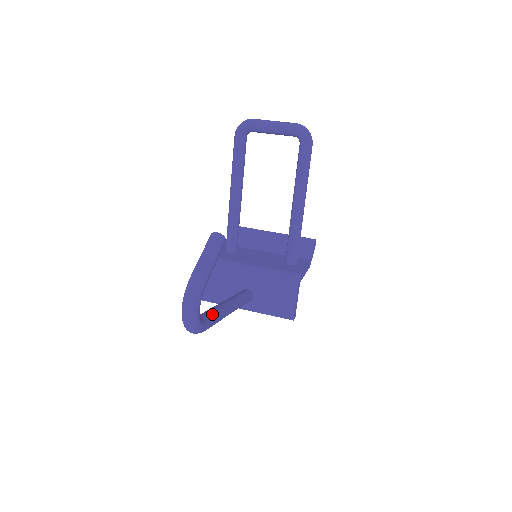
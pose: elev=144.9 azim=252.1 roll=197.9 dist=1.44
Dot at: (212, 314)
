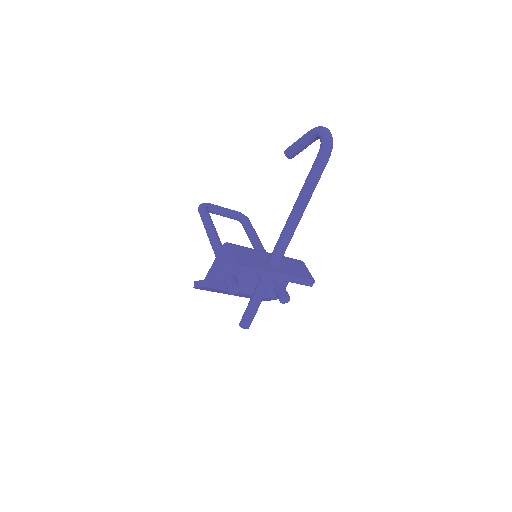
Dot at: occluded
